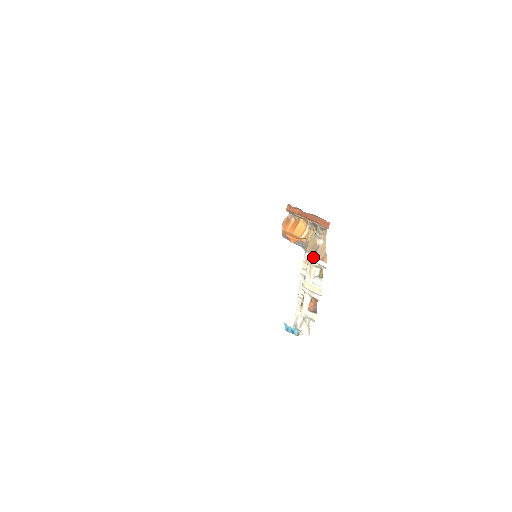
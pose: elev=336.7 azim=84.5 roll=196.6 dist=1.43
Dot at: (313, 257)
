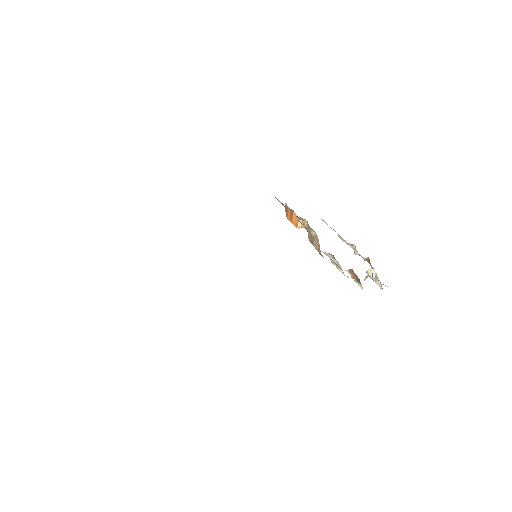
Dot at: (314, 246)
